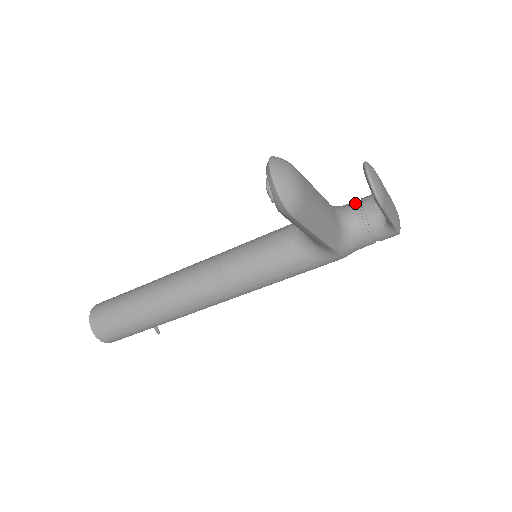
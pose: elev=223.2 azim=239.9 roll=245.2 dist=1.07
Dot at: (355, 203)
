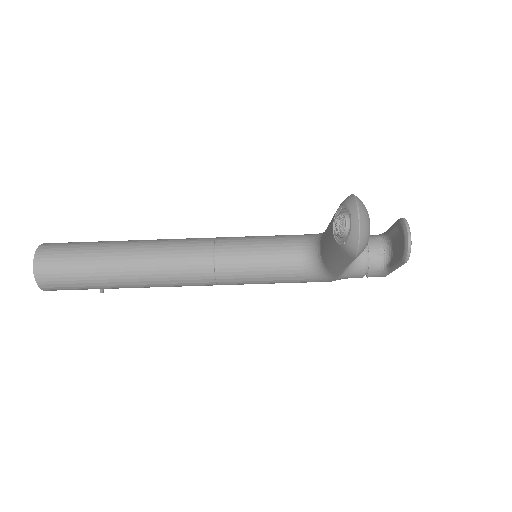
Dot at: occluded
